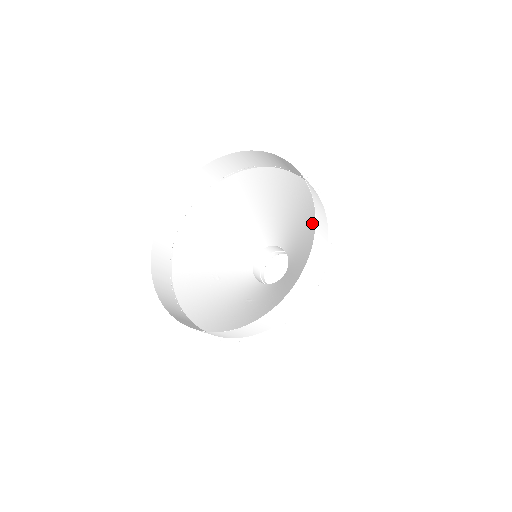
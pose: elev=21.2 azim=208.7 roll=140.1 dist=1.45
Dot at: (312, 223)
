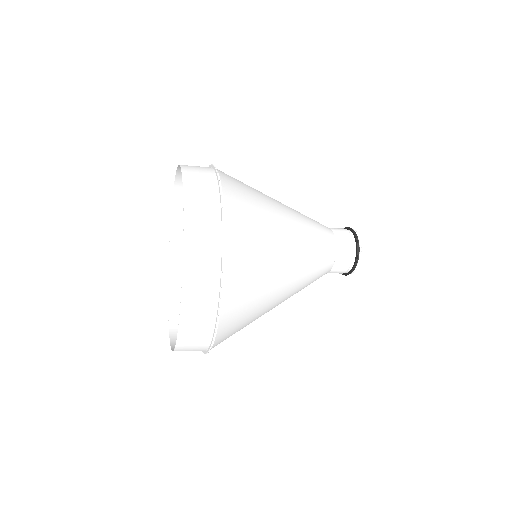
Dot at: (256, 204)
